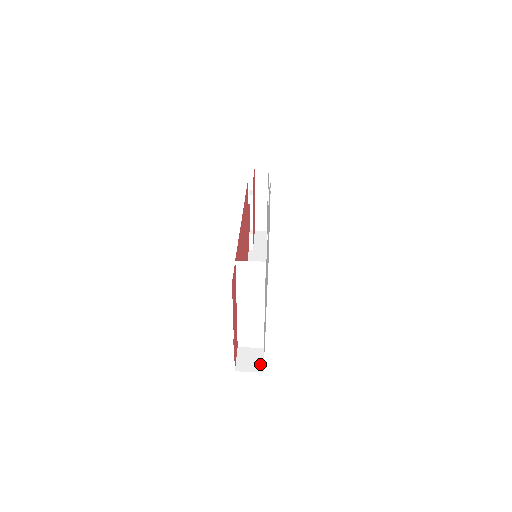
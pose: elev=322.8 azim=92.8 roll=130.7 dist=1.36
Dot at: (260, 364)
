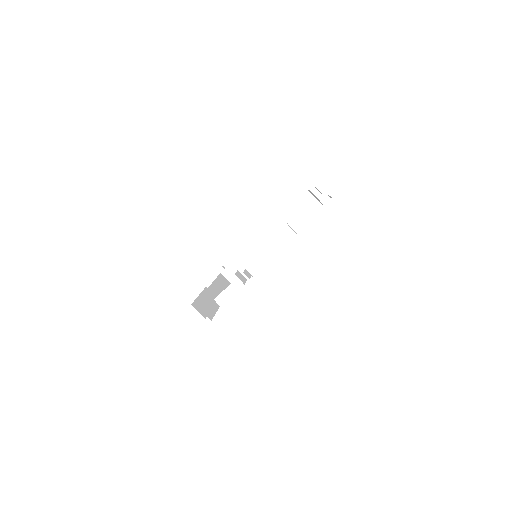
Dot at: occluded
